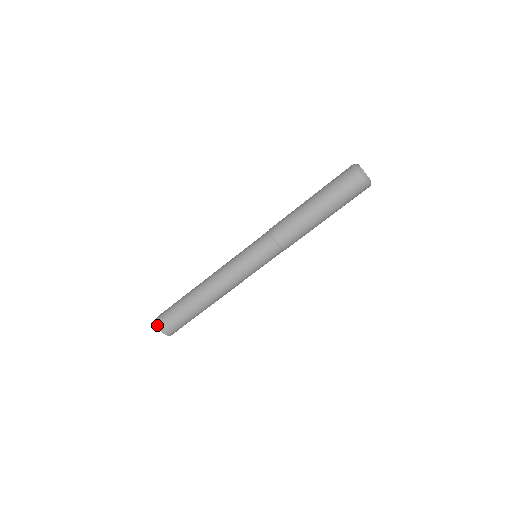
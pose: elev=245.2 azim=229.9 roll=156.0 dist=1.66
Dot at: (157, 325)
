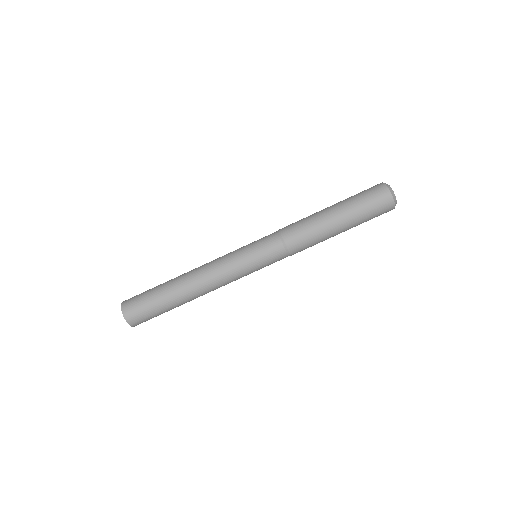
Dot at: (123, 301)
